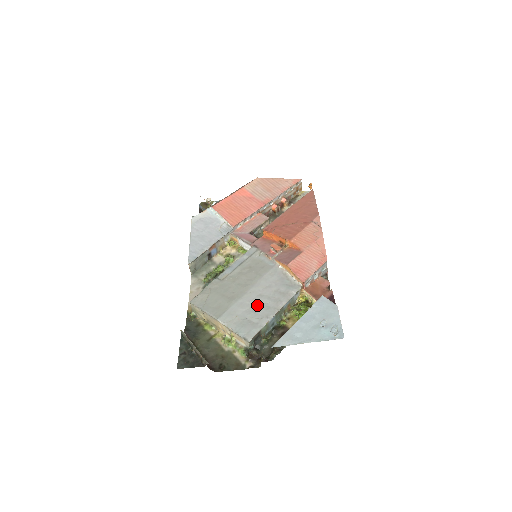
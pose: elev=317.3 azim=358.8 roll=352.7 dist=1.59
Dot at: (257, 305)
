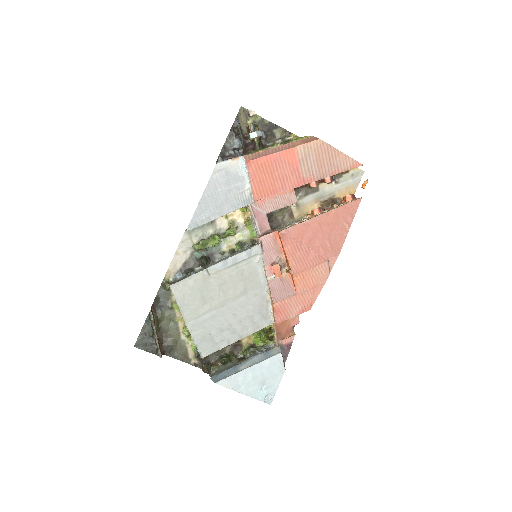
Dot at: (226, 325)
